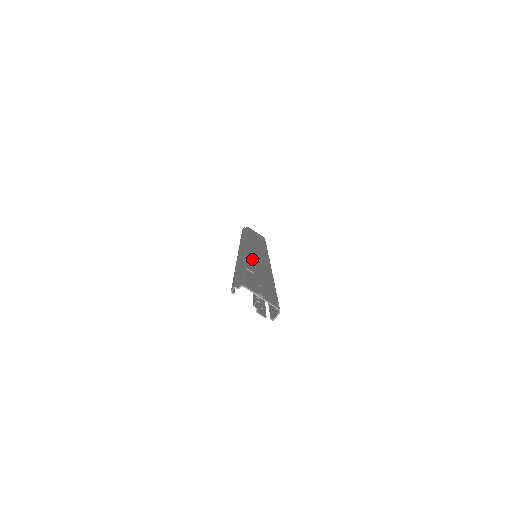
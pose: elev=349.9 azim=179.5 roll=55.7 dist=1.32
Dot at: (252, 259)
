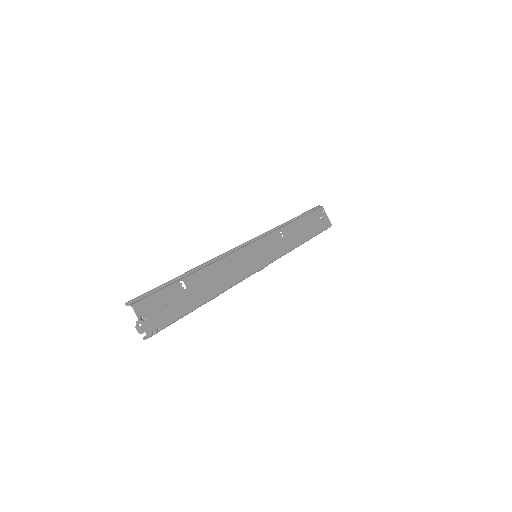
Dot at: (222, 266)
